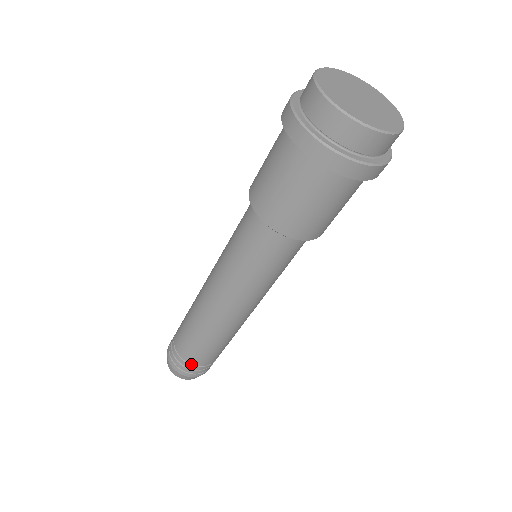
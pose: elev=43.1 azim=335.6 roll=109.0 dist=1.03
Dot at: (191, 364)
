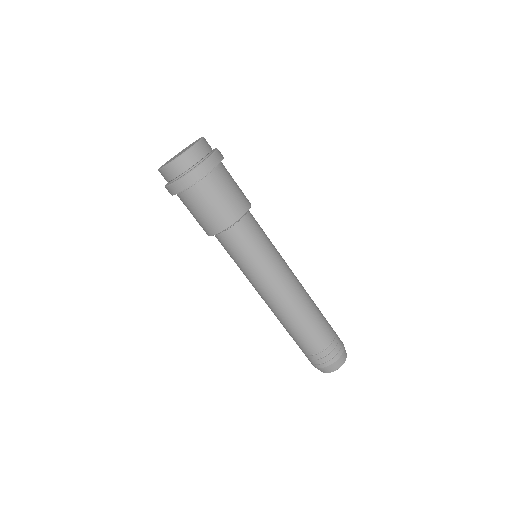
Dot at: (306, 354)
